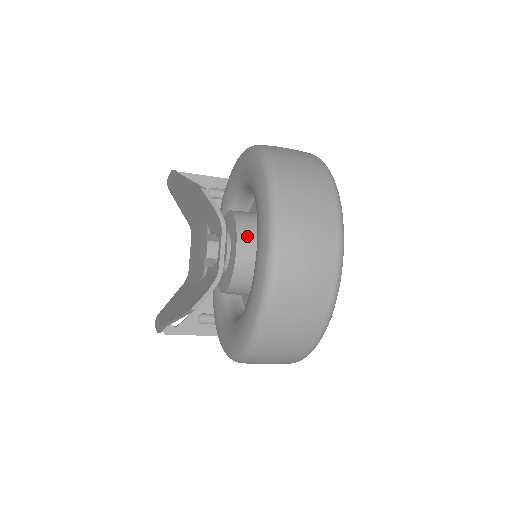
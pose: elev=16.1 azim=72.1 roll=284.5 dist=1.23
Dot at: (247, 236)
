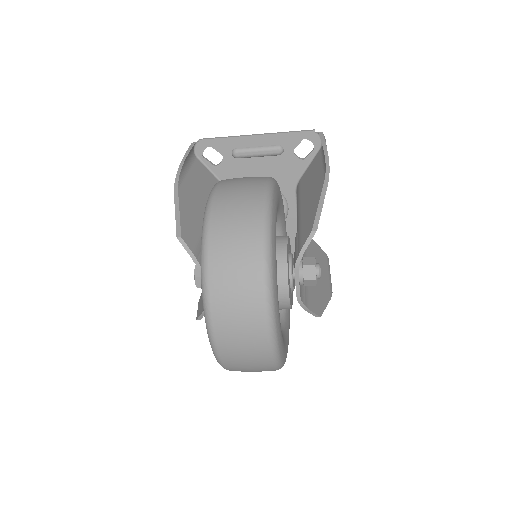
Dot at: occluded
